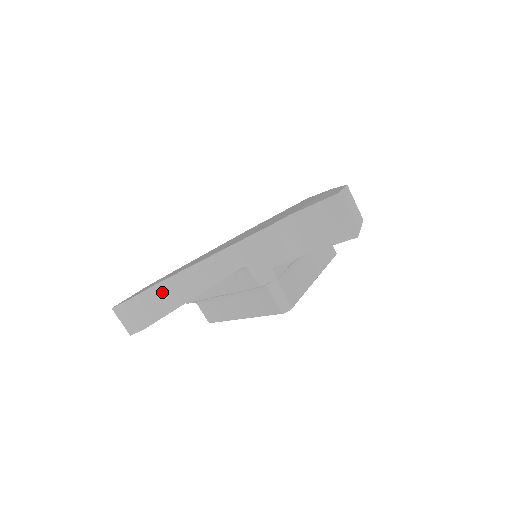
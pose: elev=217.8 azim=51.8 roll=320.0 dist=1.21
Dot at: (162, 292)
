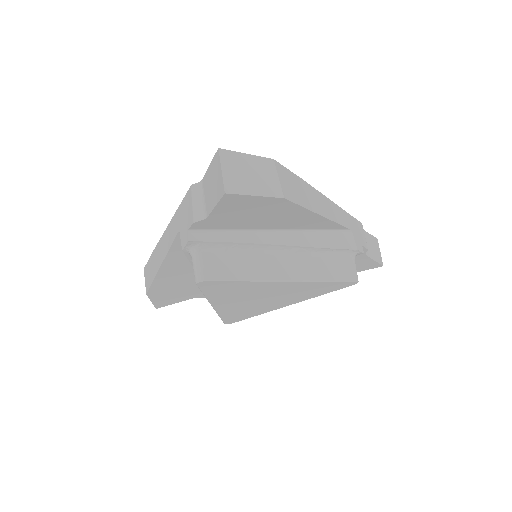
Dot at: (154, 259)
